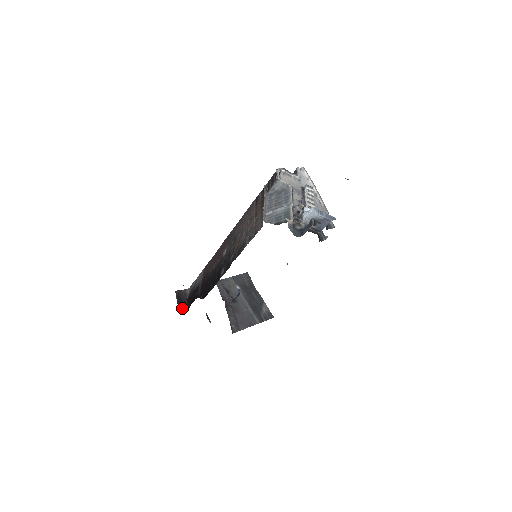
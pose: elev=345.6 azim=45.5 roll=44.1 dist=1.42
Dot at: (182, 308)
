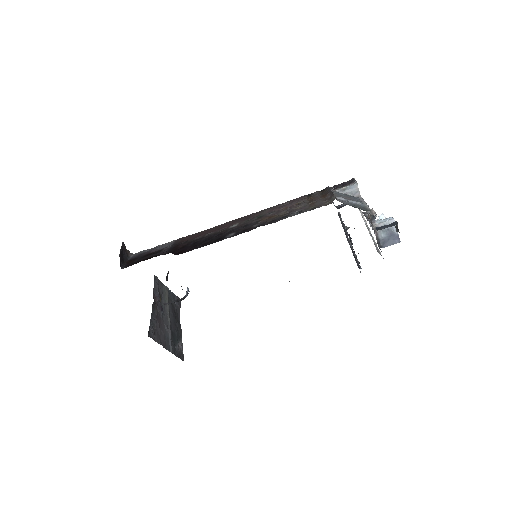
Dot at: (120, 261)
